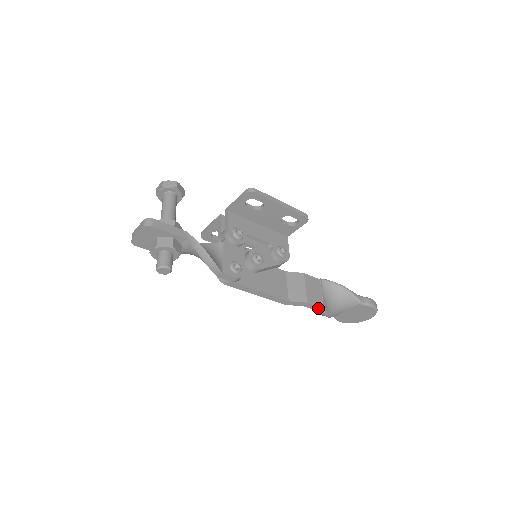
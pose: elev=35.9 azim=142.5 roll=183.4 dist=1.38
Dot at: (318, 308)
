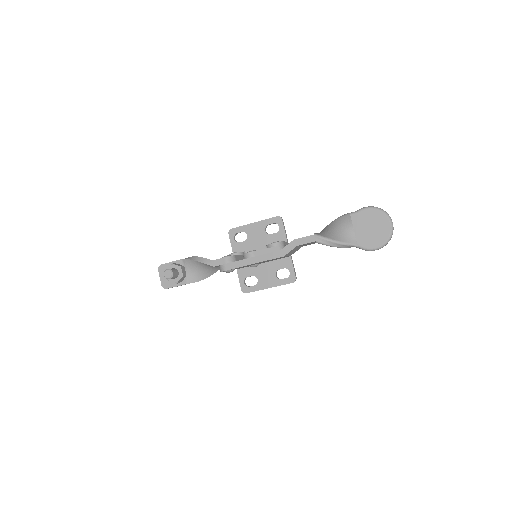
Dot at: (310, 238)
